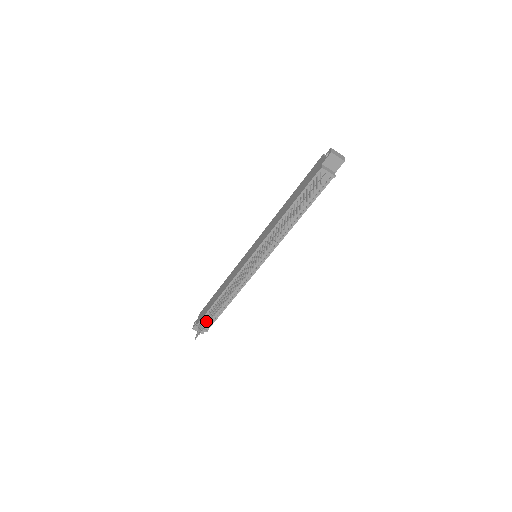
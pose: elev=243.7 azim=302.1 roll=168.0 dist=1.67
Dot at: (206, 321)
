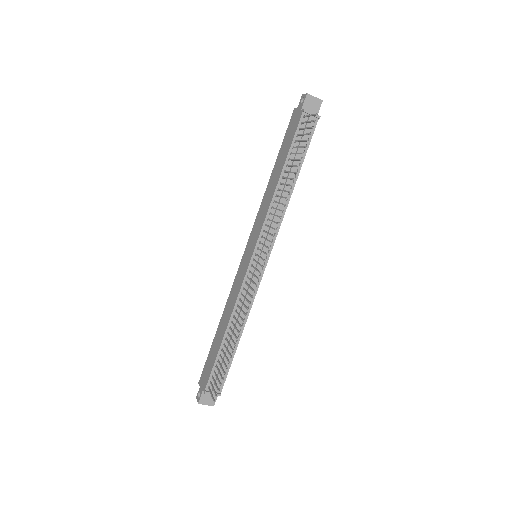
Dot at: (216, 378)
